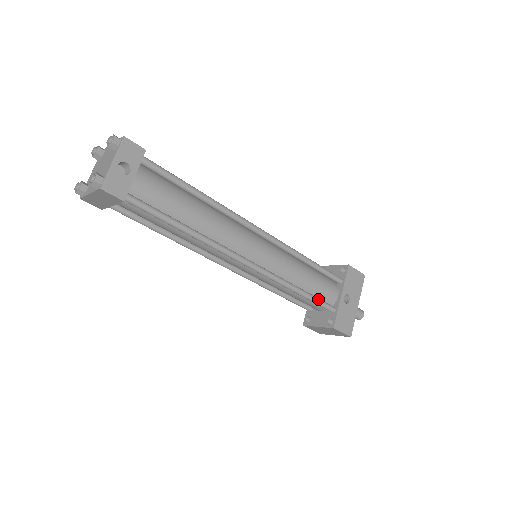
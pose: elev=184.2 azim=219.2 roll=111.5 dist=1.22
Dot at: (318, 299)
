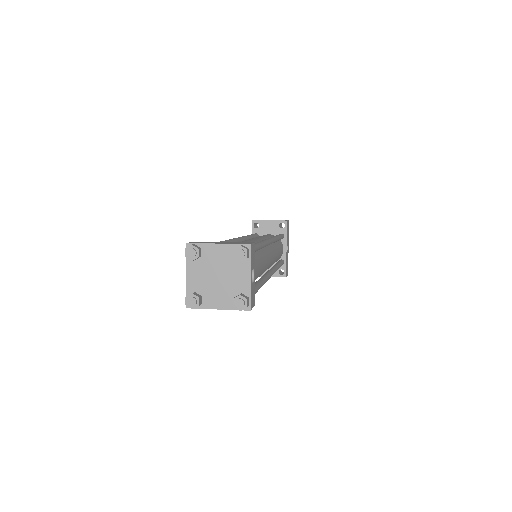
Dot at: (281, 263)
